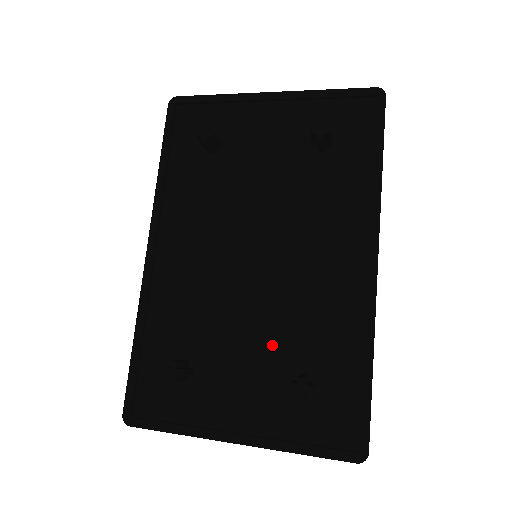
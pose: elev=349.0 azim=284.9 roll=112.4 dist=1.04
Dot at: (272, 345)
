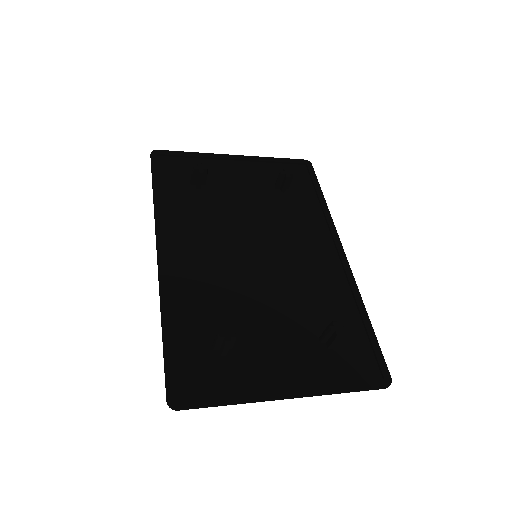
Dot at: (292, 315)
